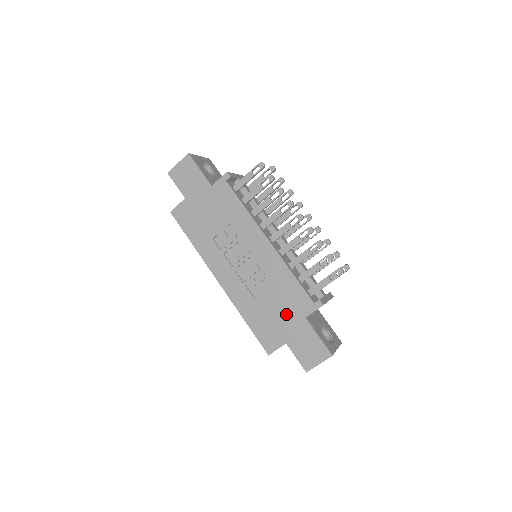
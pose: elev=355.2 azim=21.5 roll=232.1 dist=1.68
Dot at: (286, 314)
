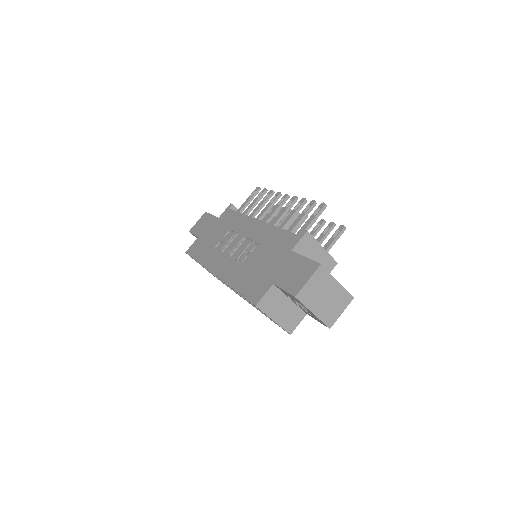
Dot at: (273, 259)
